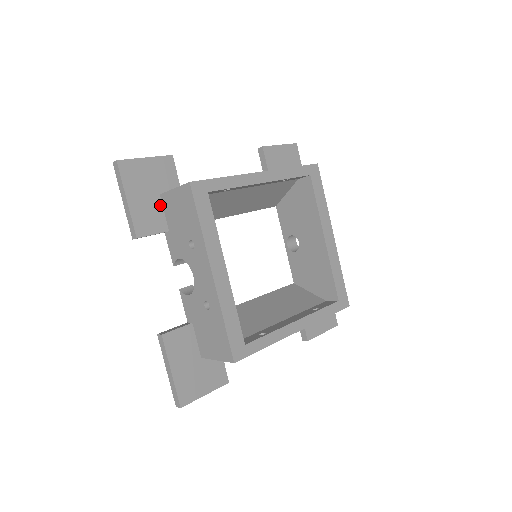
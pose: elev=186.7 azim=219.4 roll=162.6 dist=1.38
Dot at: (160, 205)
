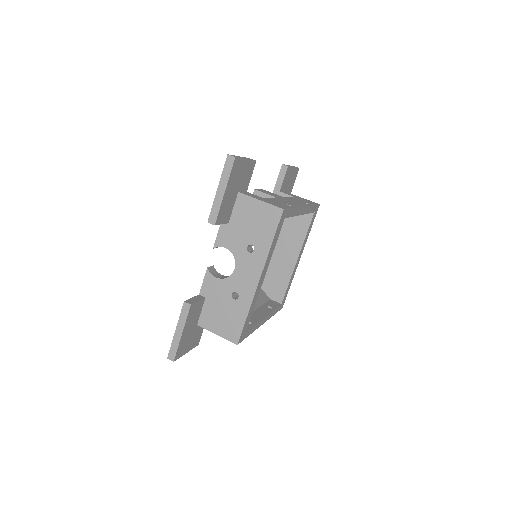
Dot at: (234, 200)
